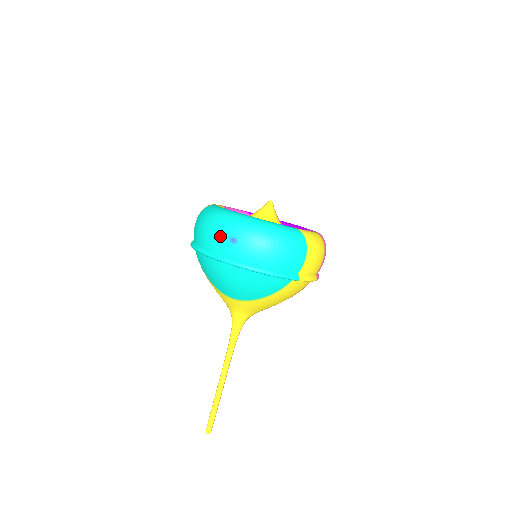
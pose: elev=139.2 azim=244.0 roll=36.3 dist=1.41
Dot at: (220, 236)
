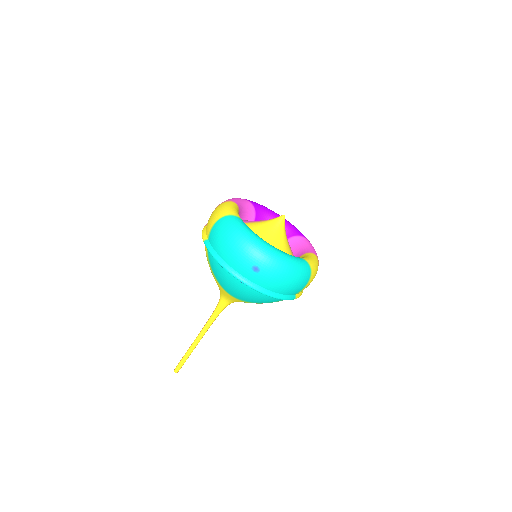
Dot at: (244, 261)
